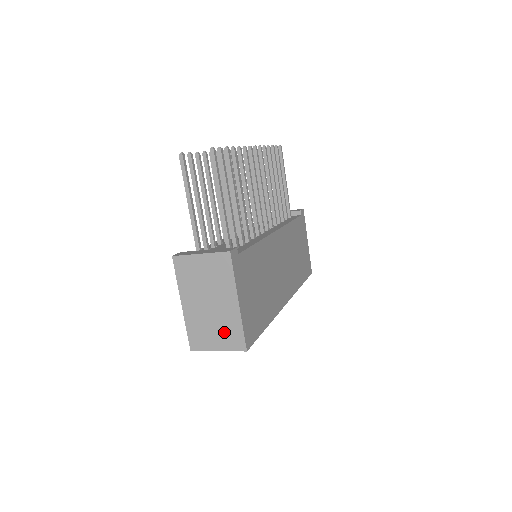
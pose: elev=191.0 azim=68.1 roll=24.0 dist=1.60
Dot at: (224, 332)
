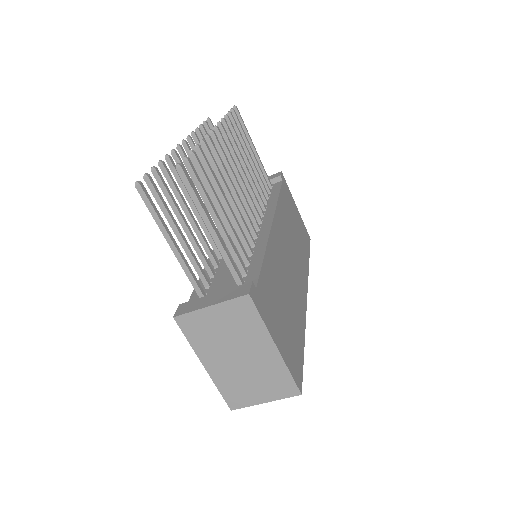
Dot at: (267, 382)
